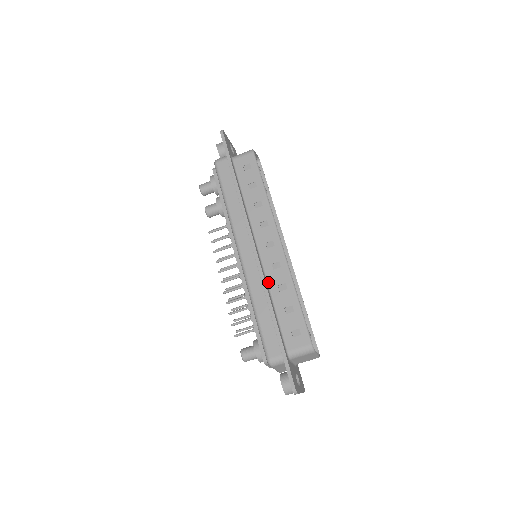
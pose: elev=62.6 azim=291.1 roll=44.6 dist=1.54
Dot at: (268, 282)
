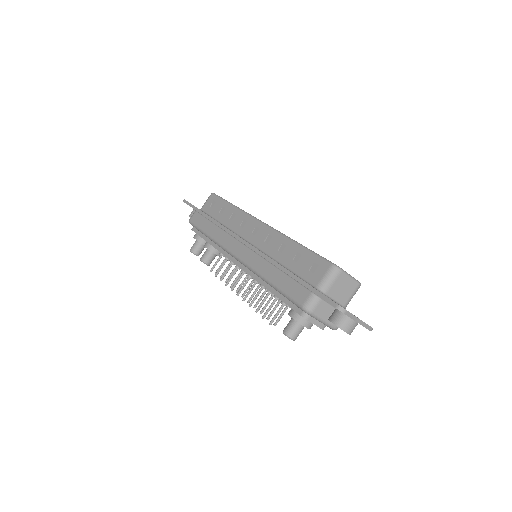
Dot at: (268, 255)
